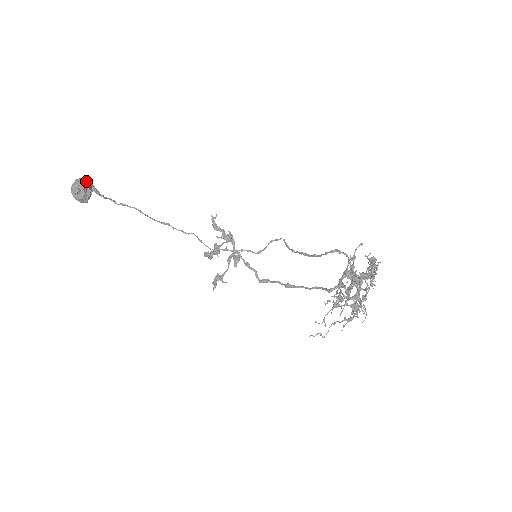
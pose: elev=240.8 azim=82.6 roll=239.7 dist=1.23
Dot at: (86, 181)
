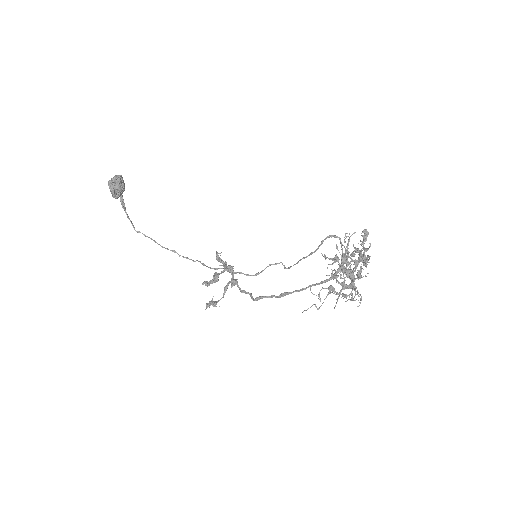
Dot at: occluded
